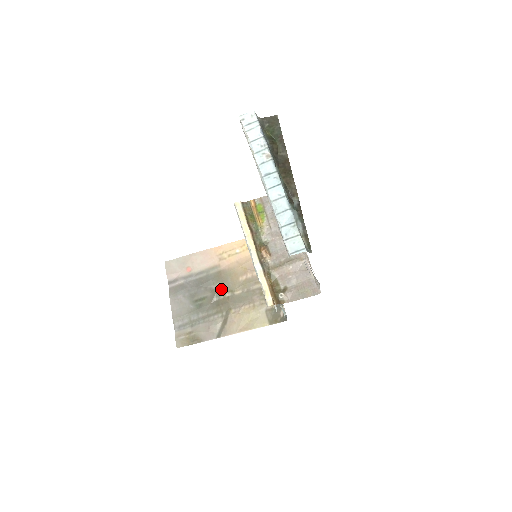
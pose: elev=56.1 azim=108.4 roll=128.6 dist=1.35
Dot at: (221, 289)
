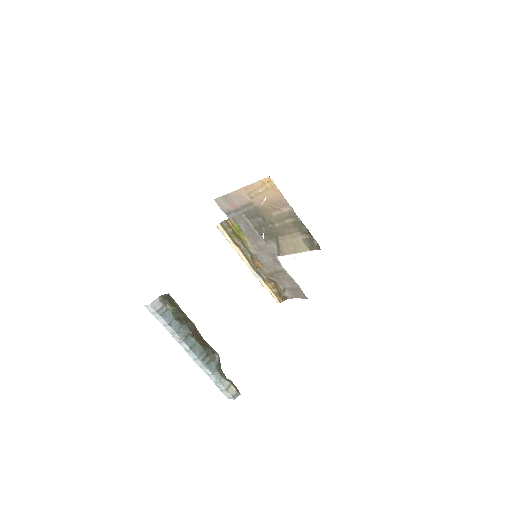
Dot at: (263, 221)
